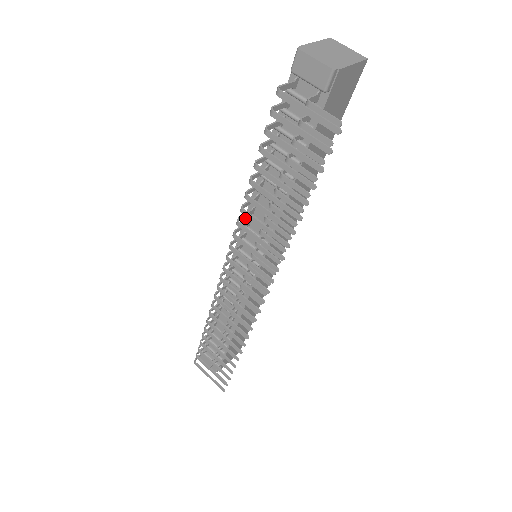
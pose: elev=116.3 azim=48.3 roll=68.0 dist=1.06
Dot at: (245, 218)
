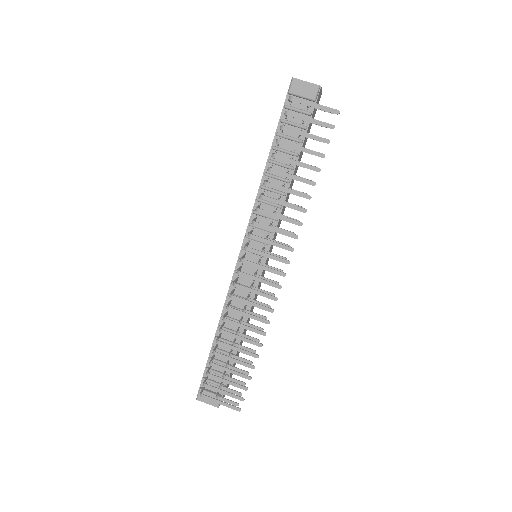
Dot at: (251, 217)
